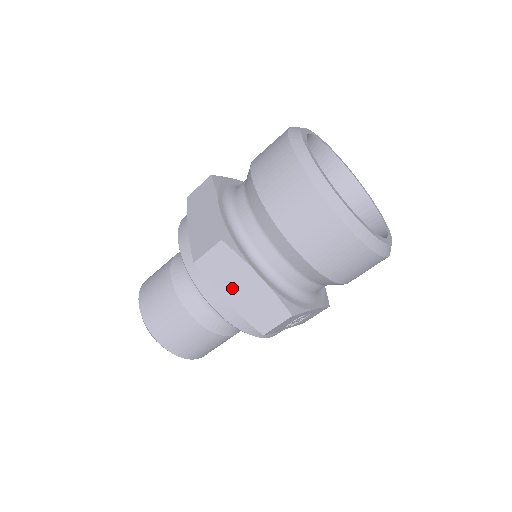
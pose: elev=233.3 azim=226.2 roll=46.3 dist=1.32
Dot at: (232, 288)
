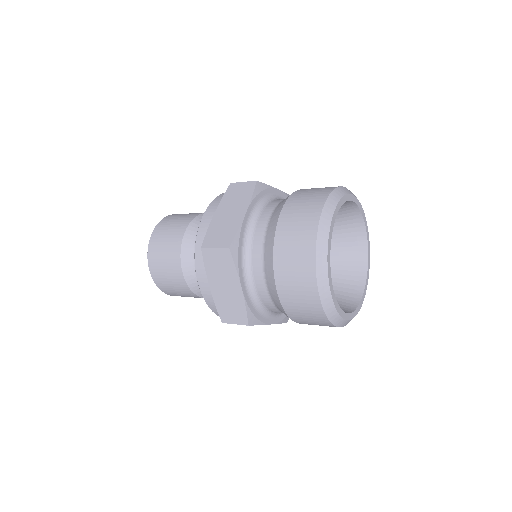
Dot at: (218, 281)
